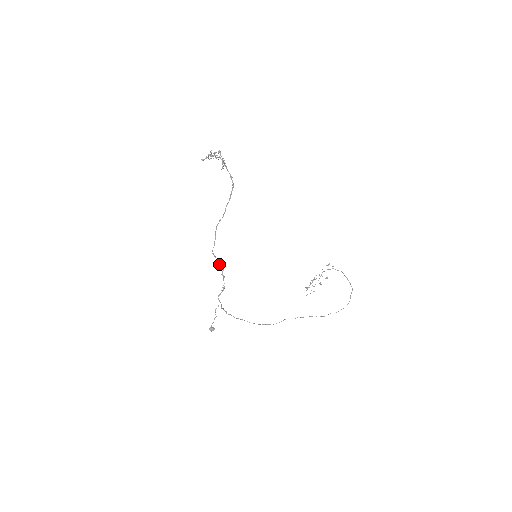
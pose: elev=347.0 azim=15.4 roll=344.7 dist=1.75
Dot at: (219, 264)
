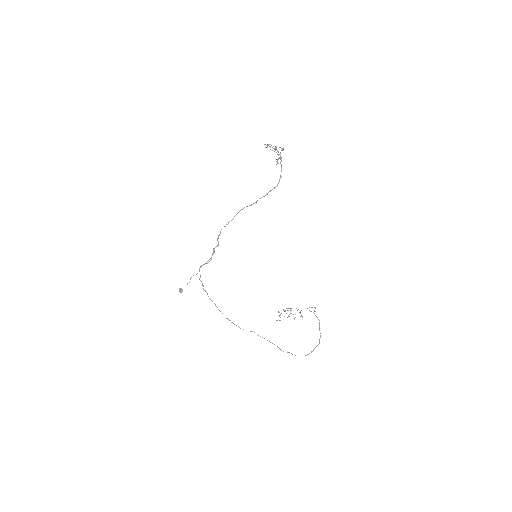
Dot at: occluded
